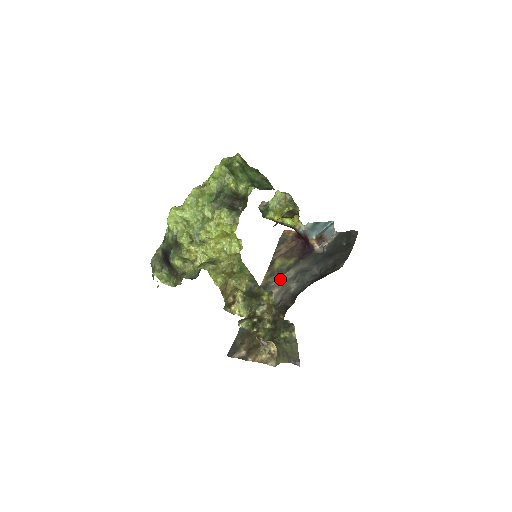
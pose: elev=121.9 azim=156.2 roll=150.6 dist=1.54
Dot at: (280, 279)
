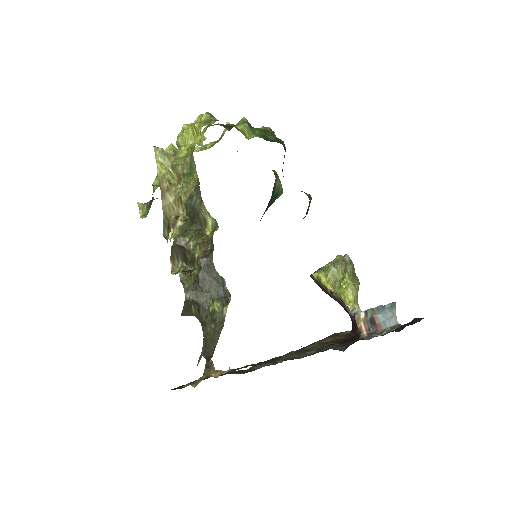
Dot at: (298, 354)
